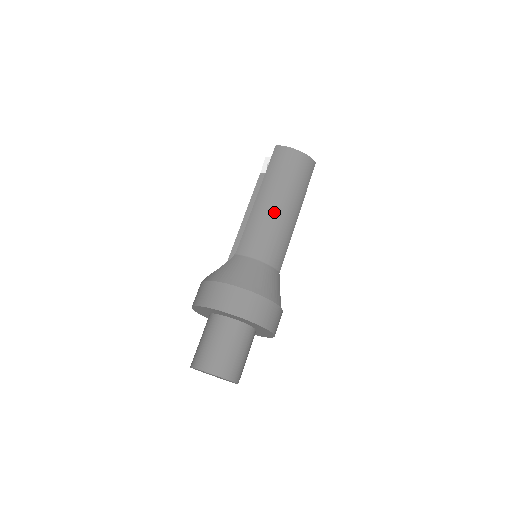
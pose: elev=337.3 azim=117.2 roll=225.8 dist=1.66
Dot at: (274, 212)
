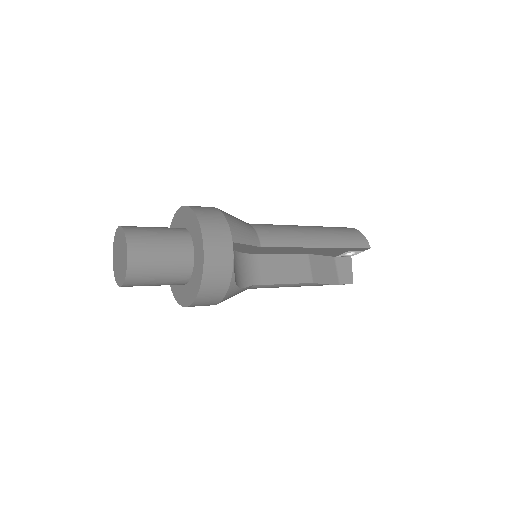
Dot at: (296, 226)
